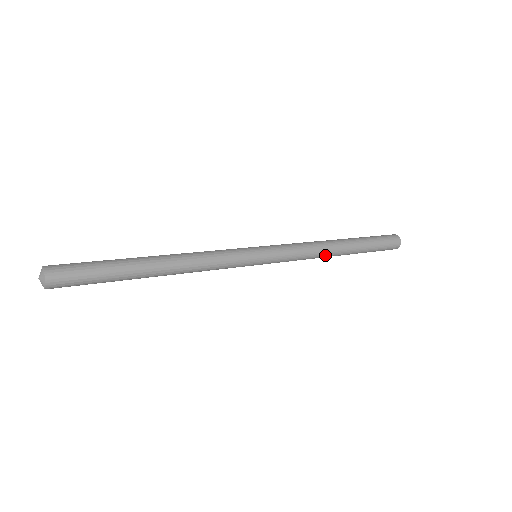
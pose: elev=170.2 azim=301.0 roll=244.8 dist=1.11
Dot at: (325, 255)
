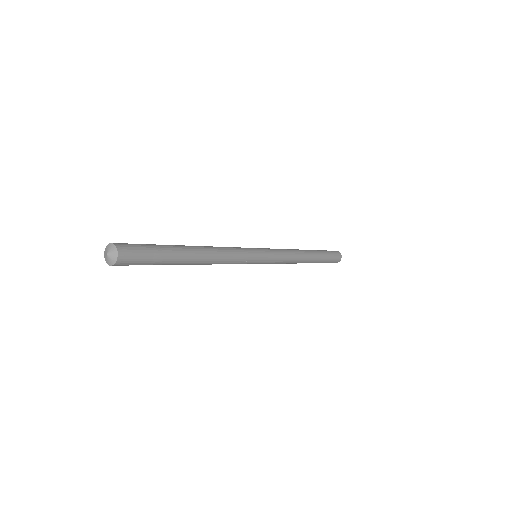
Dot at: (299, 261)
